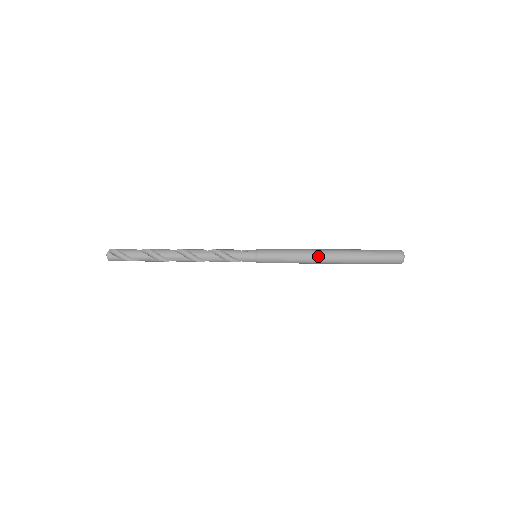
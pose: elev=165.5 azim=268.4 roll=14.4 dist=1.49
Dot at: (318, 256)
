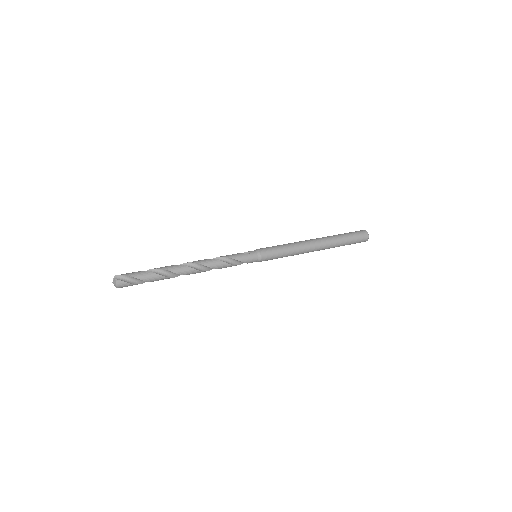
Dot at: (308, 246)
